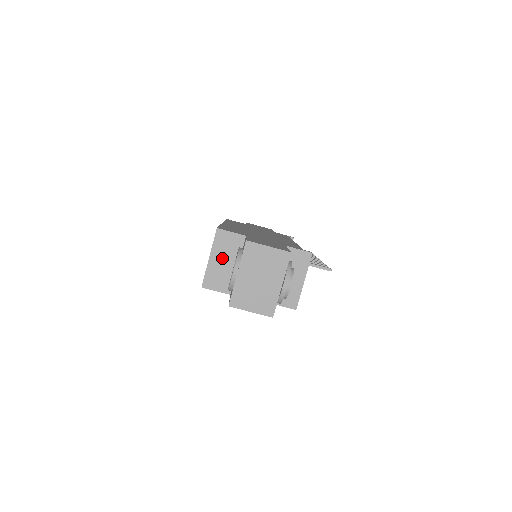
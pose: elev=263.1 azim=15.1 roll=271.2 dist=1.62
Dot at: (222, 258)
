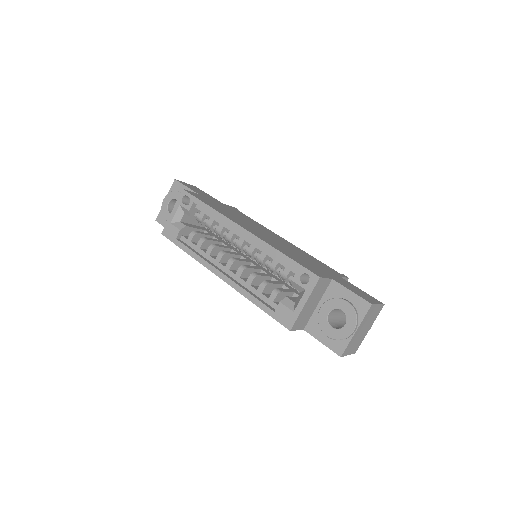
Dot at: (312, 302)
